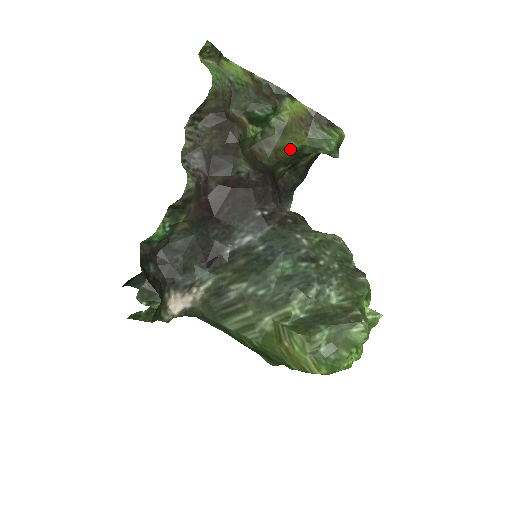
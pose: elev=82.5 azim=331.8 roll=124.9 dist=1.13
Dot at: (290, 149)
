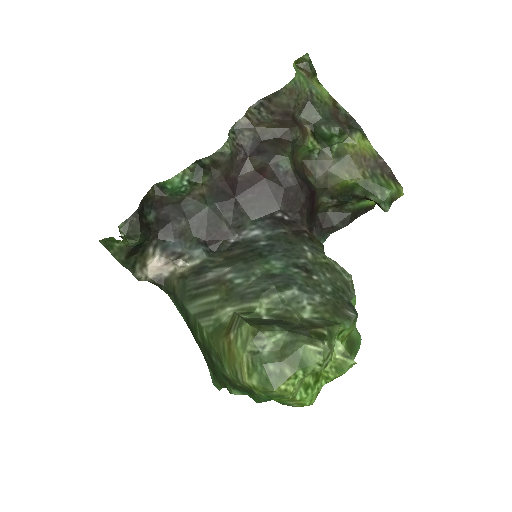
Dot at: (342, 181)
